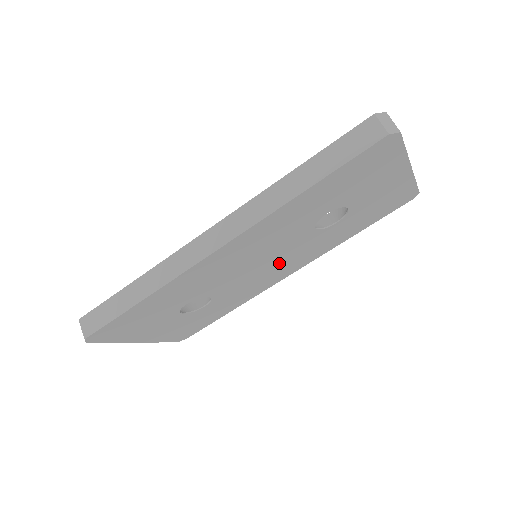
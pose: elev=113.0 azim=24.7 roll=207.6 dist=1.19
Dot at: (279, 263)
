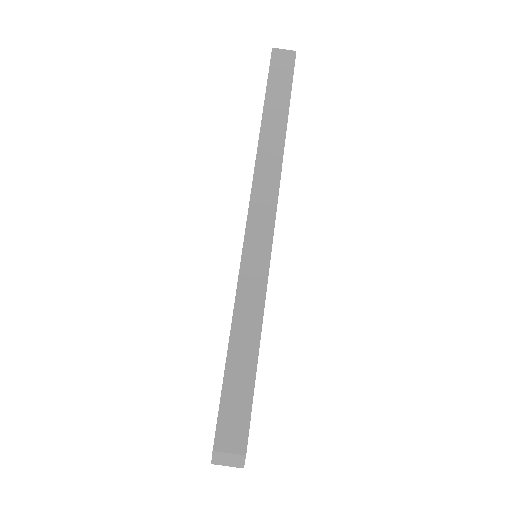
Dot at: occluded
